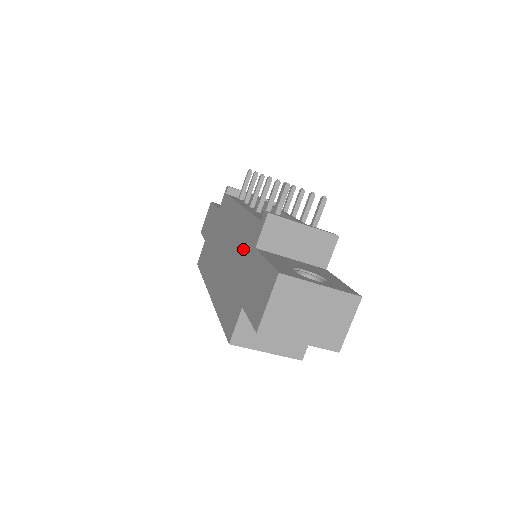
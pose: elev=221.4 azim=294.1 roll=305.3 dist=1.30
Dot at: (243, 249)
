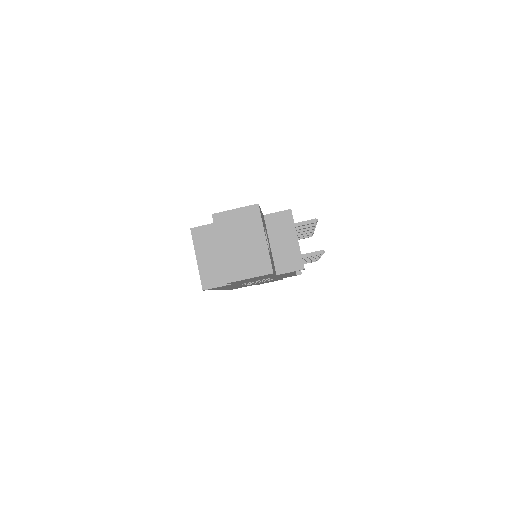
Dot at: occluded
